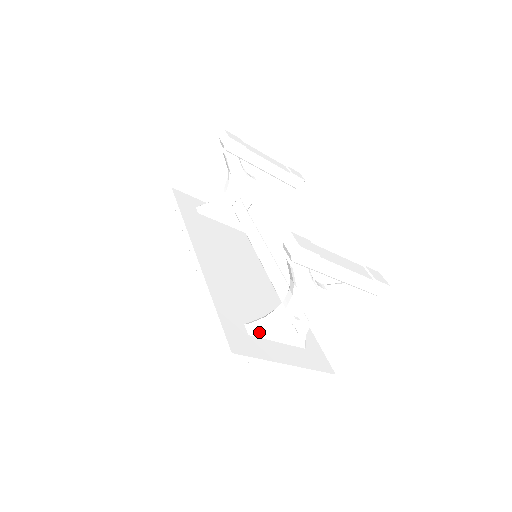
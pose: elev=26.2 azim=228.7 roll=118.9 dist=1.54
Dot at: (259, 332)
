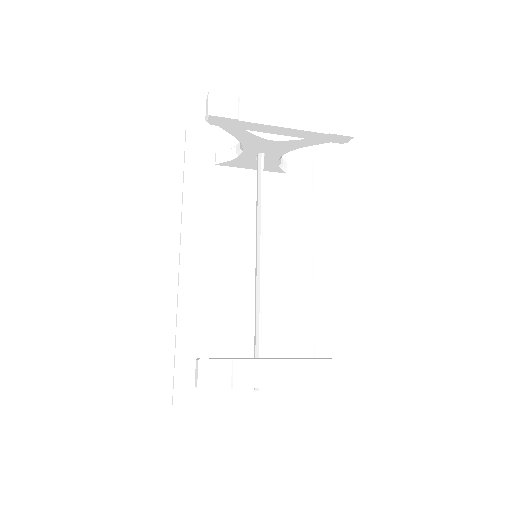
Dot at: occluded
